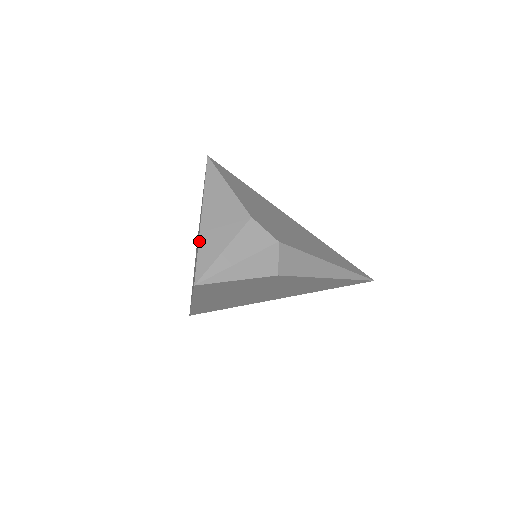
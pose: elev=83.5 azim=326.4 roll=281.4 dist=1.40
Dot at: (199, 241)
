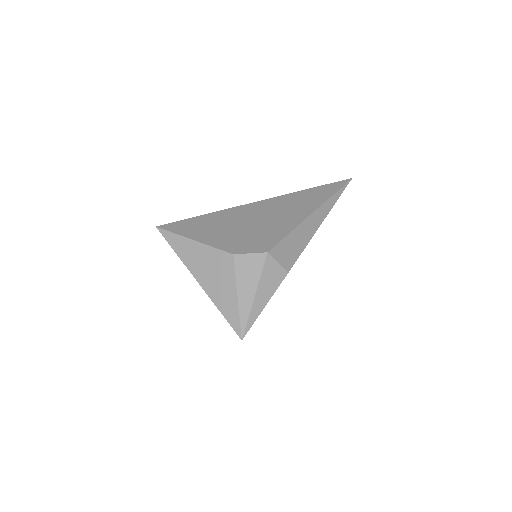
Dot at: (214, 304)
